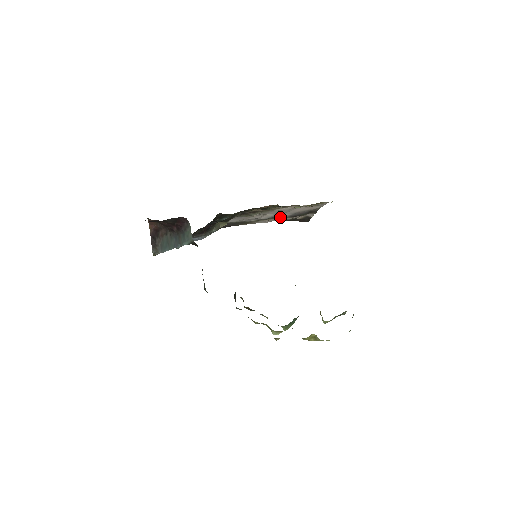
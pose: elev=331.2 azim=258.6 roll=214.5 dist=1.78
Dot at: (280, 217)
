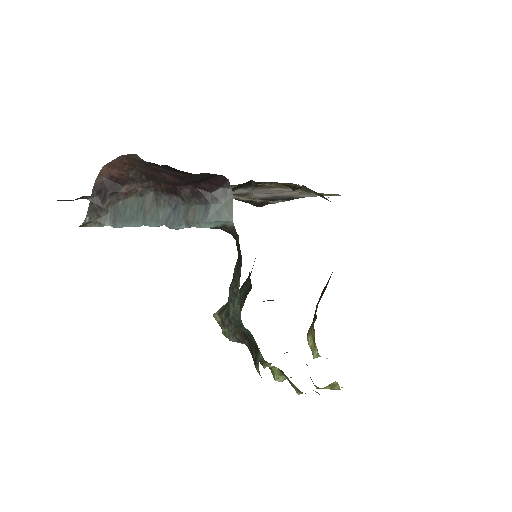
Dot at: (249, 196)
